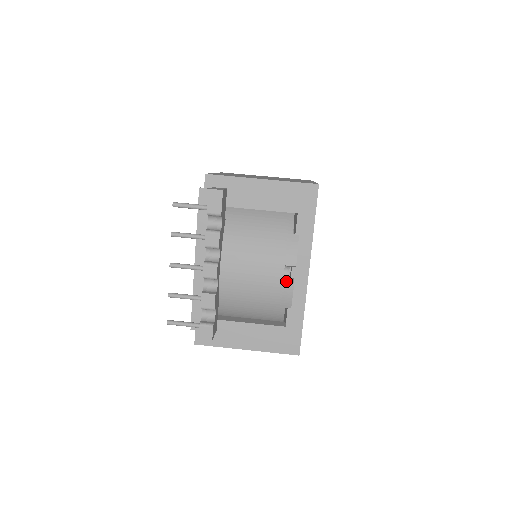
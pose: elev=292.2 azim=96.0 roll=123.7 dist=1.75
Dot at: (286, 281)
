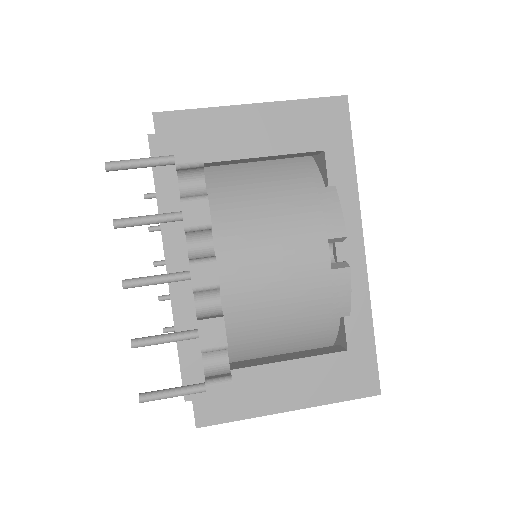
Dot at: (335, 267)
